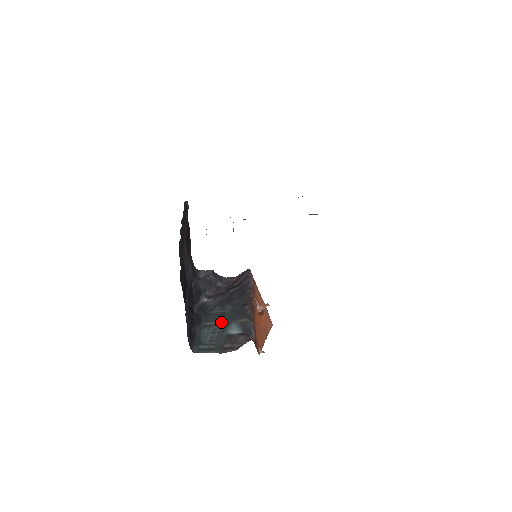
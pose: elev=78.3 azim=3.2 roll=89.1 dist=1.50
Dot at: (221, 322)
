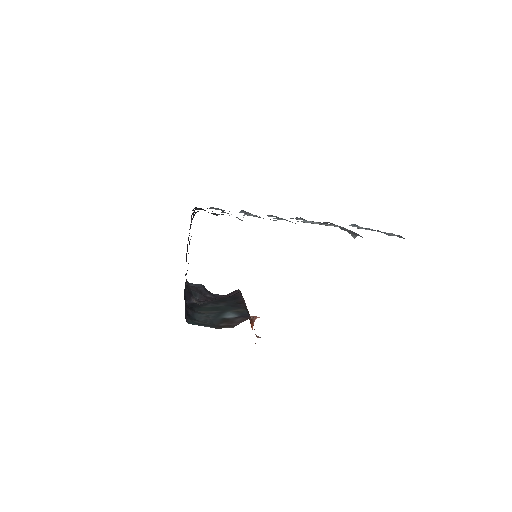
Dot at: (215, 311)
